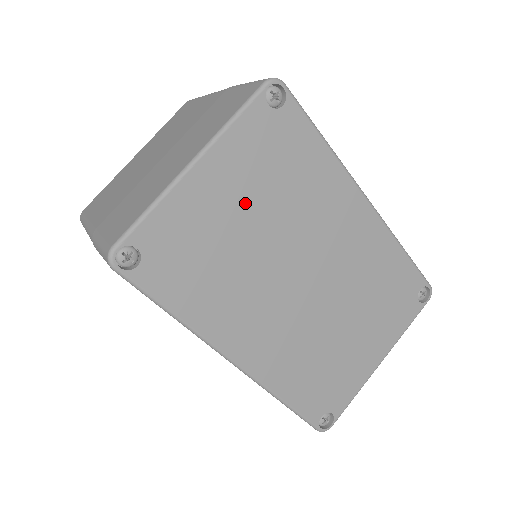
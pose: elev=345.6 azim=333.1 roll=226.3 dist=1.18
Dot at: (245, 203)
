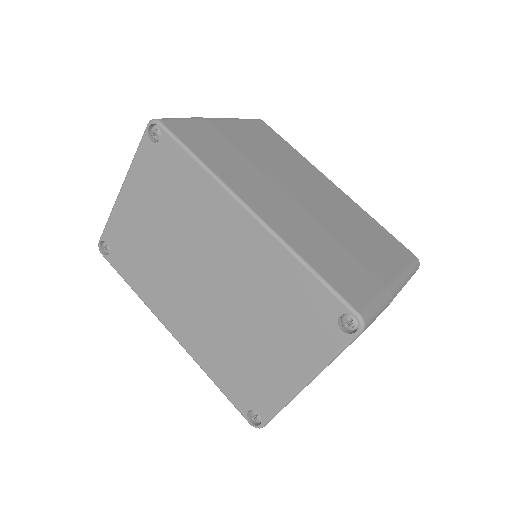
Dot at: (152, 215)
